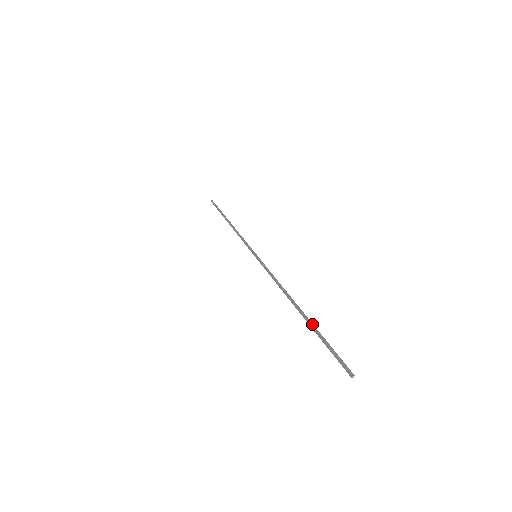
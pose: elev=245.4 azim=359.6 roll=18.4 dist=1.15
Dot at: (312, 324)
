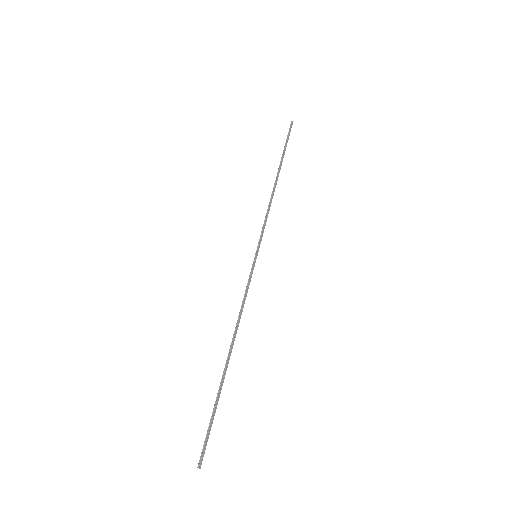
Dot at: occluded
